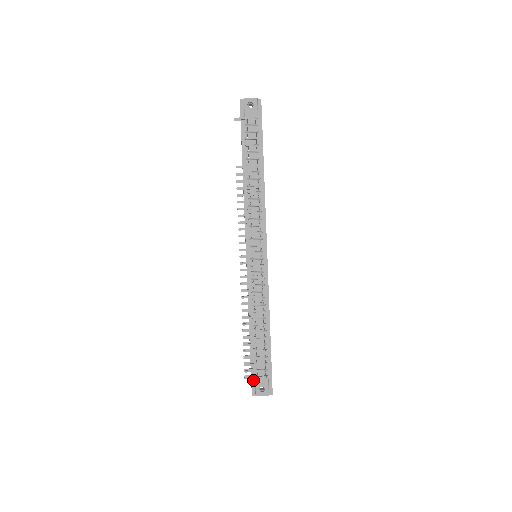
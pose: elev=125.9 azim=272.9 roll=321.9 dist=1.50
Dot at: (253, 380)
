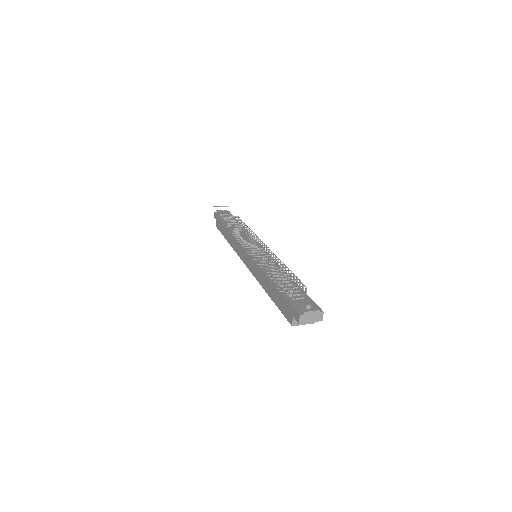
Dot at: (294, 305)
